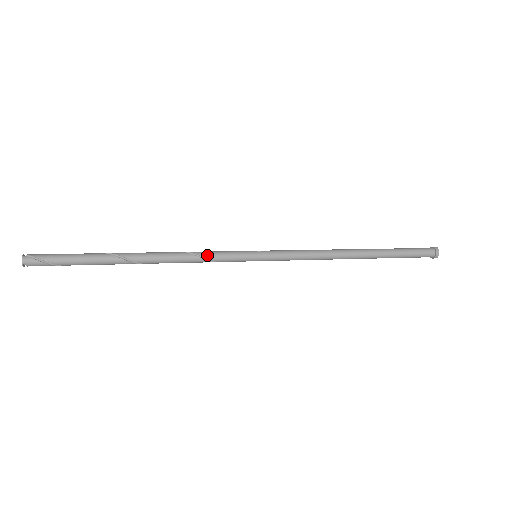
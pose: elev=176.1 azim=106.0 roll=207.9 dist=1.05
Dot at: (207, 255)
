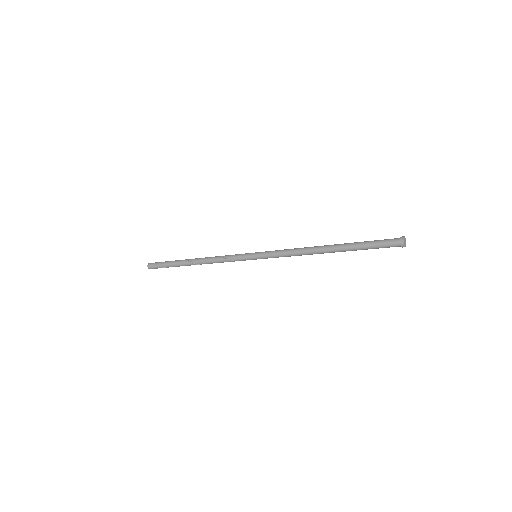
Dot at: (226, 256)
